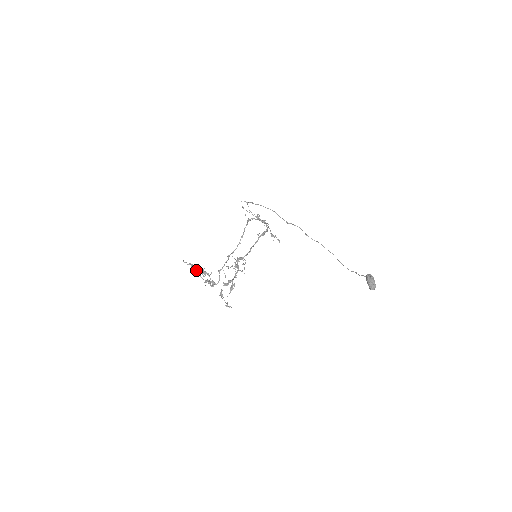
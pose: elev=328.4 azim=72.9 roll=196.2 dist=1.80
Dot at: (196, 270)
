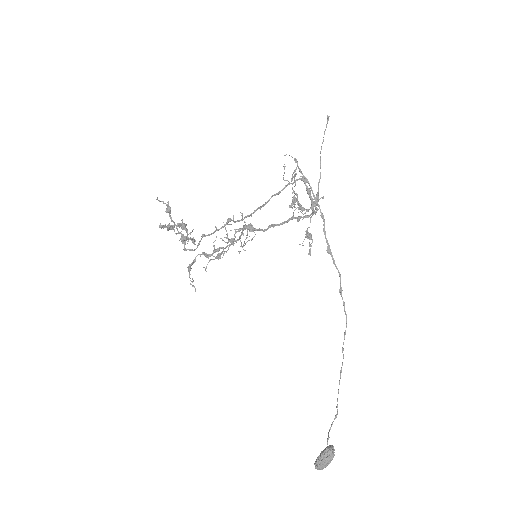
Dot at: (171, 218)
